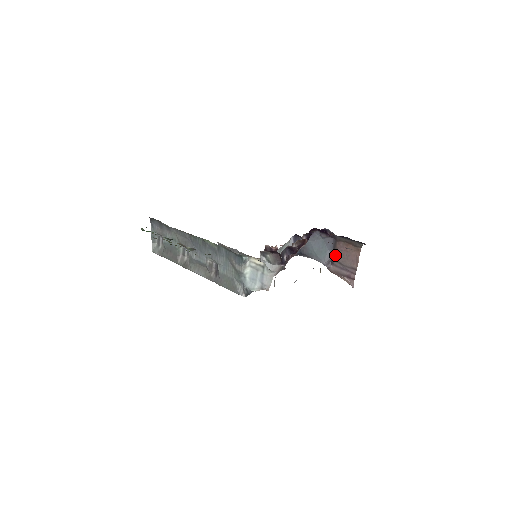
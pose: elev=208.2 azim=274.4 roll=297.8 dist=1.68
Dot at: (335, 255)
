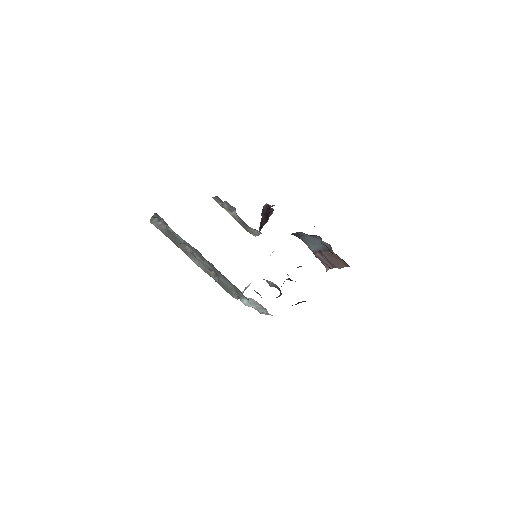
Dot at: (325, 253)
